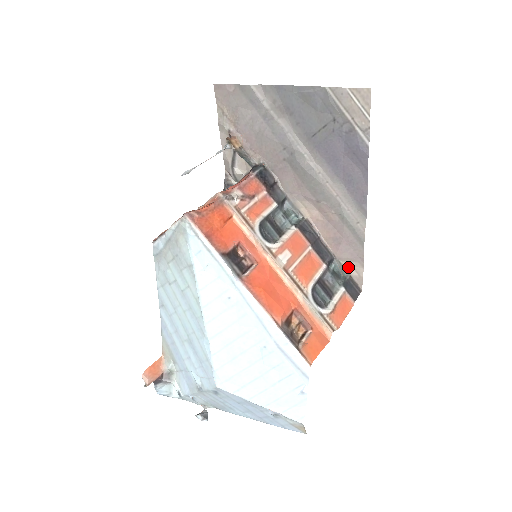
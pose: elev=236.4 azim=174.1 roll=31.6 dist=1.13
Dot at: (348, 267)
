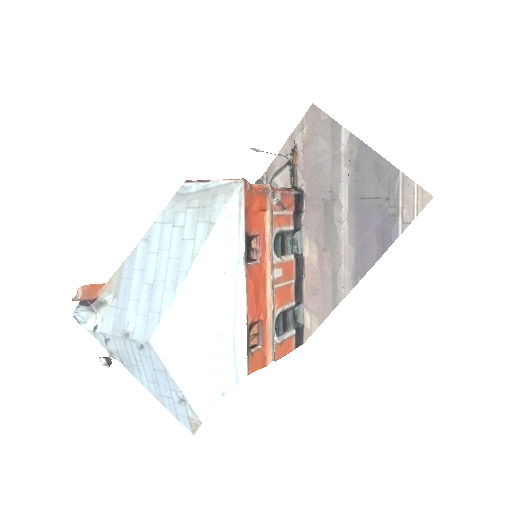
Dot at: (307, 317)
